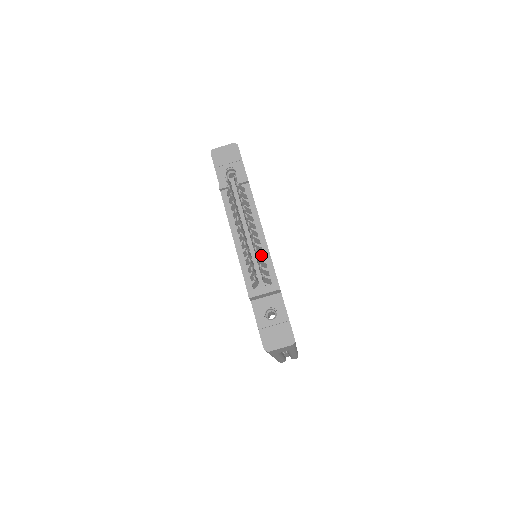
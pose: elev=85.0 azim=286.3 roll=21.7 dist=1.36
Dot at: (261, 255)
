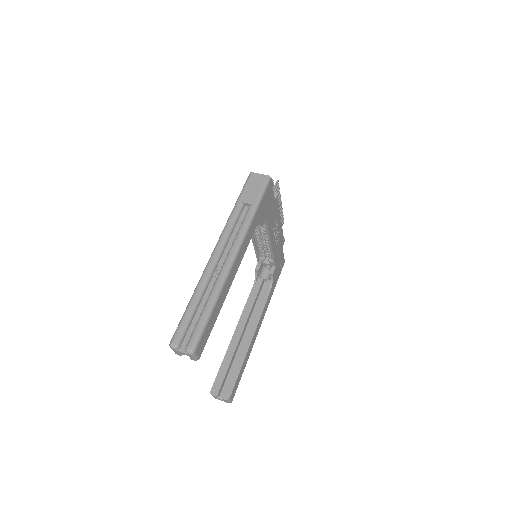
Dot at: occluded
